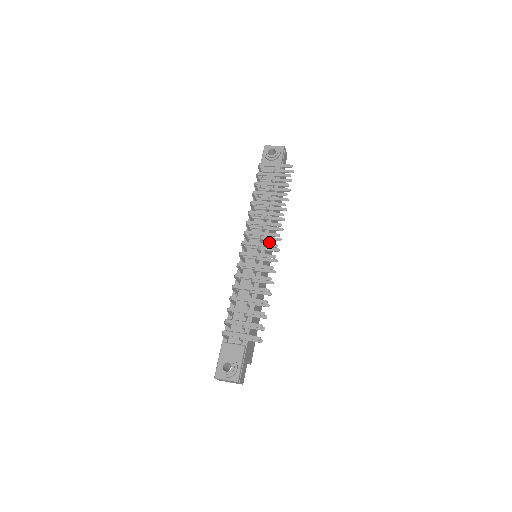
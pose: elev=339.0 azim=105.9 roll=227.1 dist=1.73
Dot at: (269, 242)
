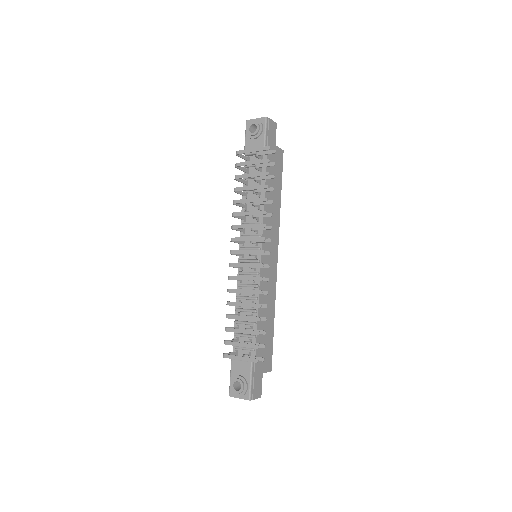
Dot at: (267, 238)
